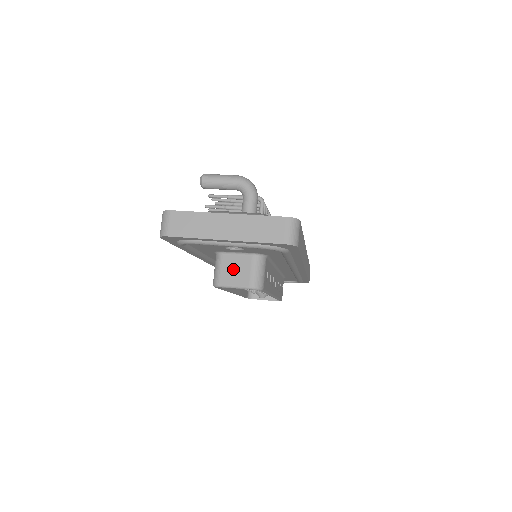
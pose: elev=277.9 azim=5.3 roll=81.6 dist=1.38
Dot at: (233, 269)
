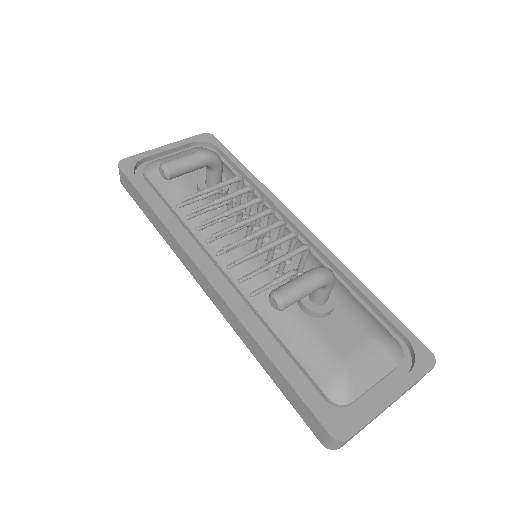
Dot at: occluded
